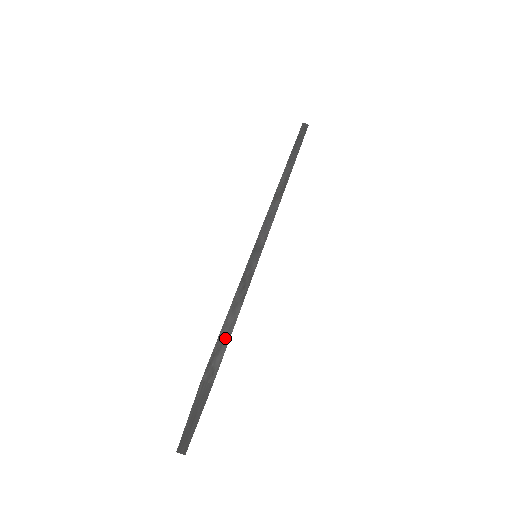
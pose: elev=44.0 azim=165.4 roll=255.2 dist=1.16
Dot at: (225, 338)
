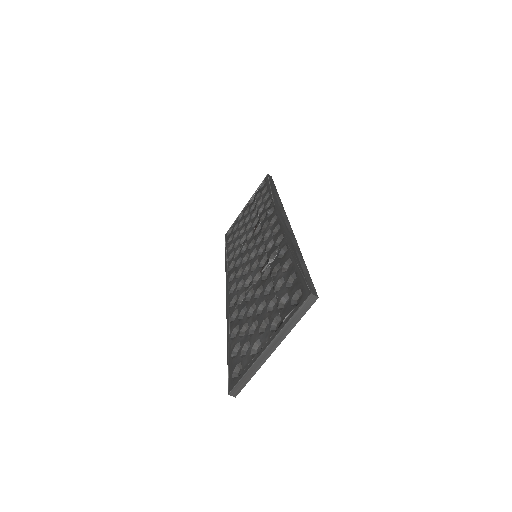
Dot at: (308, 275)
